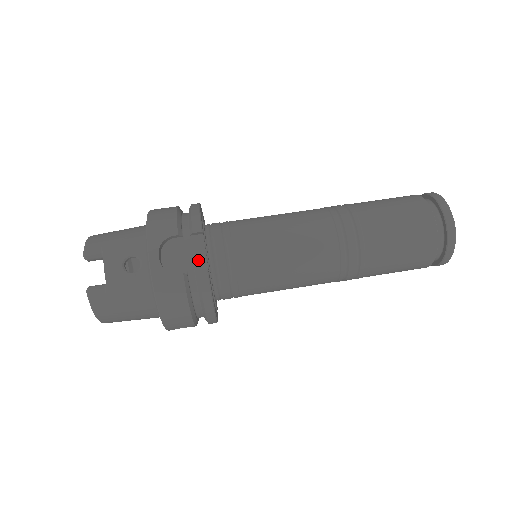
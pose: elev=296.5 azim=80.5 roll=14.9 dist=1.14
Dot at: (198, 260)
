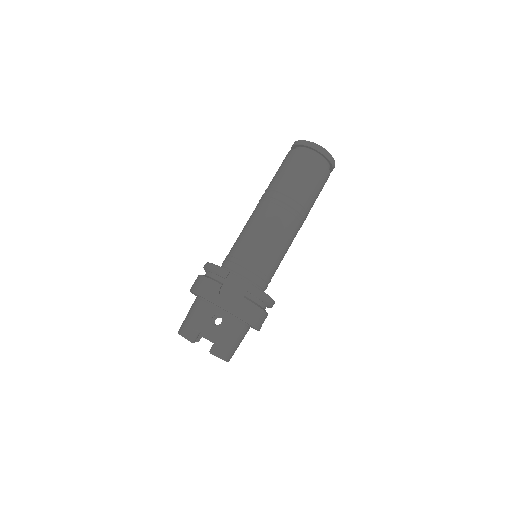
Dot at: (242, 285)
